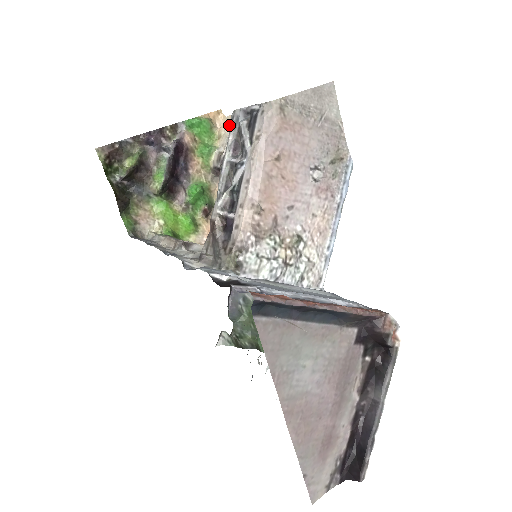
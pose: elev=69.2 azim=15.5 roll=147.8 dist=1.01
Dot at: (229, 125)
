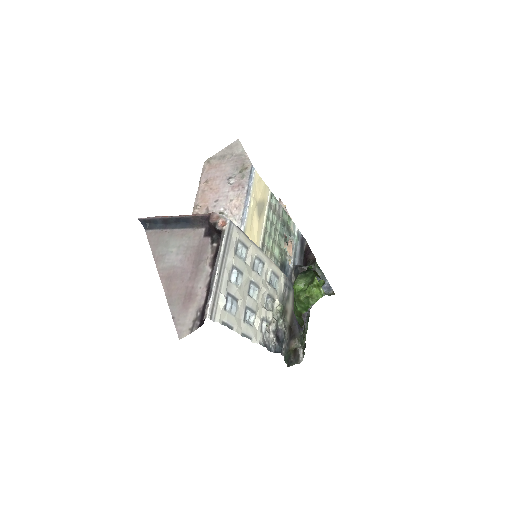
Dot at: occluded
